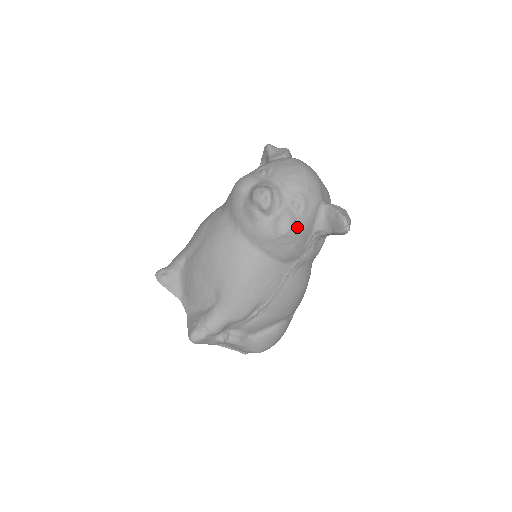
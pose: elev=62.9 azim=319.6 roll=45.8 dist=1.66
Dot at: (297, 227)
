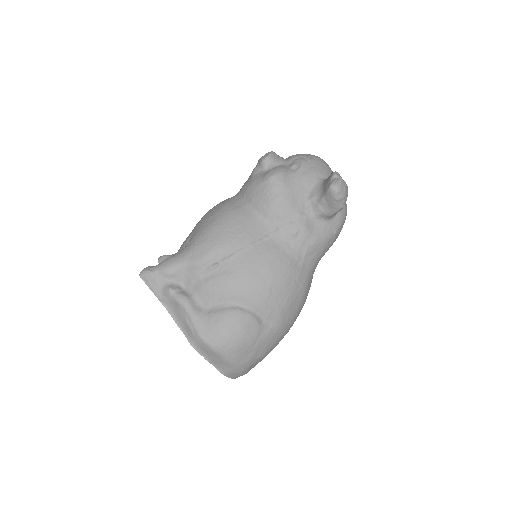
Dot at: (287, 179)
